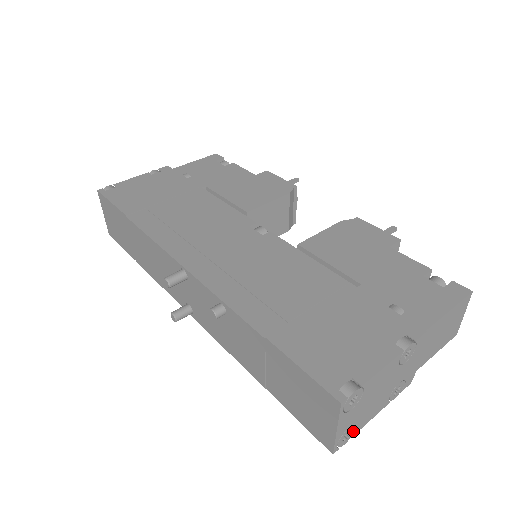
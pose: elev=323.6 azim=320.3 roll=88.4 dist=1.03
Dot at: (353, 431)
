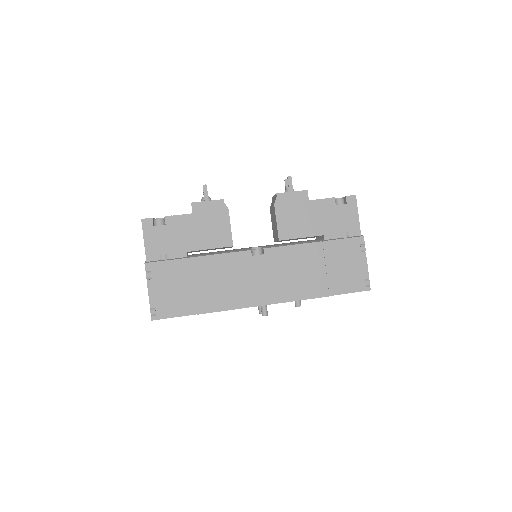
Dot at: occluded
